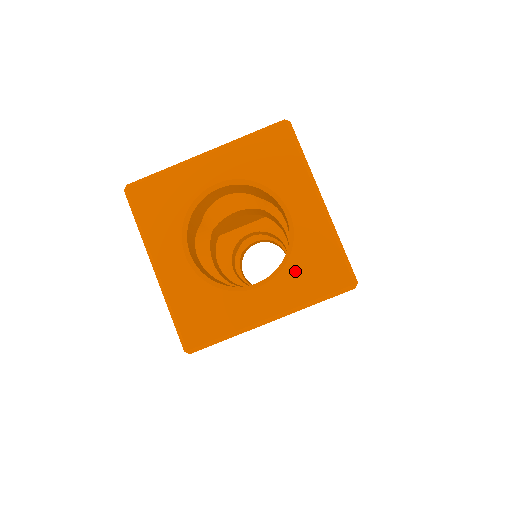
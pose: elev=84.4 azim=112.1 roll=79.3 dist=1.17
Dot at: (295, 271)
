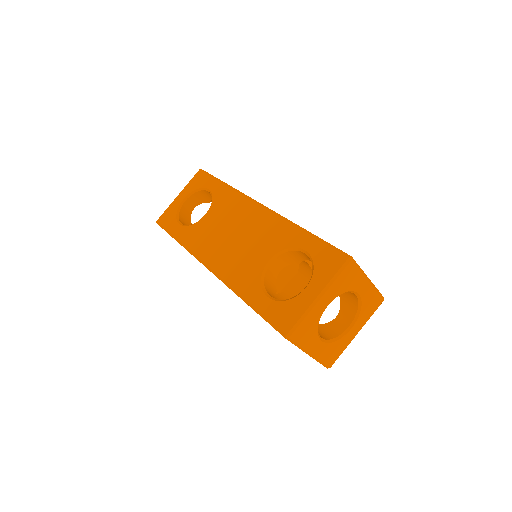
Dot at: (364, 312)
